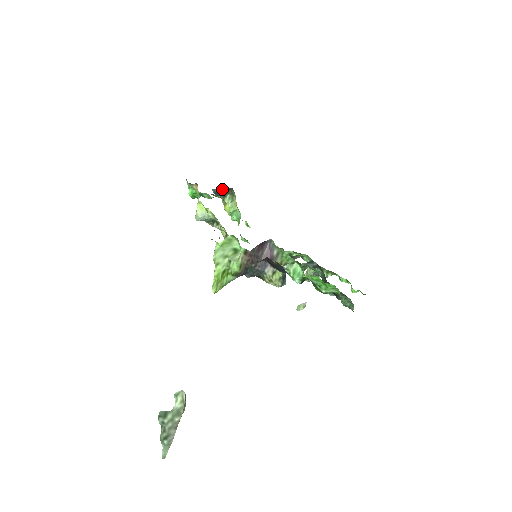
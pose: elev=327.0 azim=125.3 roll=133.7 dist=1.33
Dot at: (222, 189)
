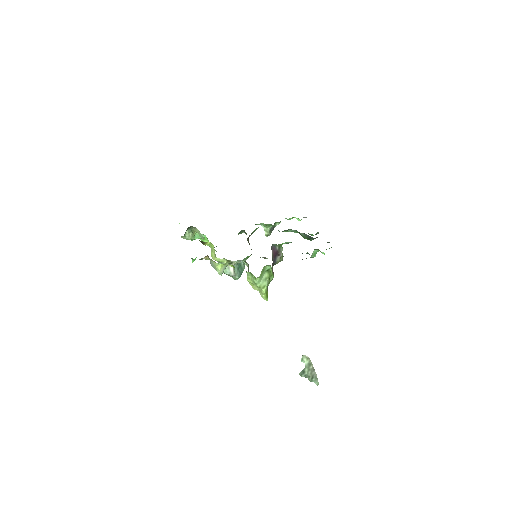
Dot at: occluded
